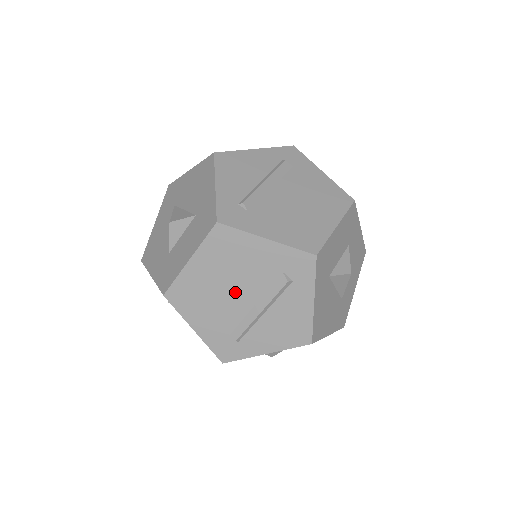
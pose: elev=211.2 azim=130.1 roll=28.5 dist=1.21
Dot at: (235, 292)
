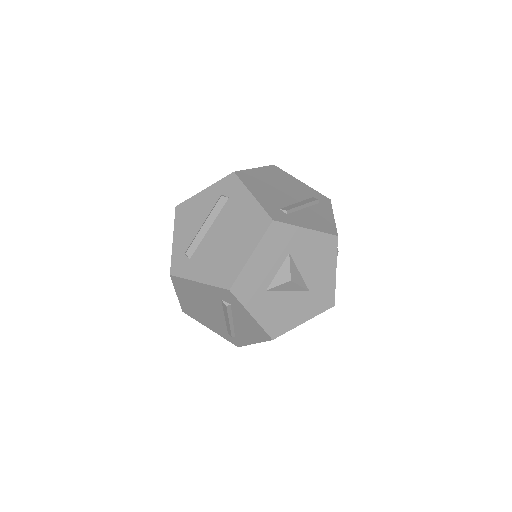
Dot at: (210, 310)
